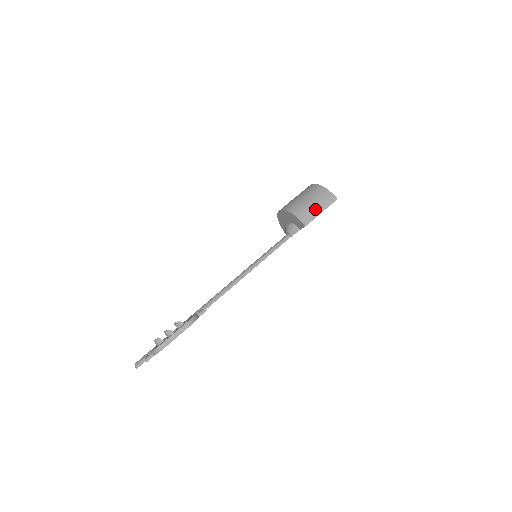
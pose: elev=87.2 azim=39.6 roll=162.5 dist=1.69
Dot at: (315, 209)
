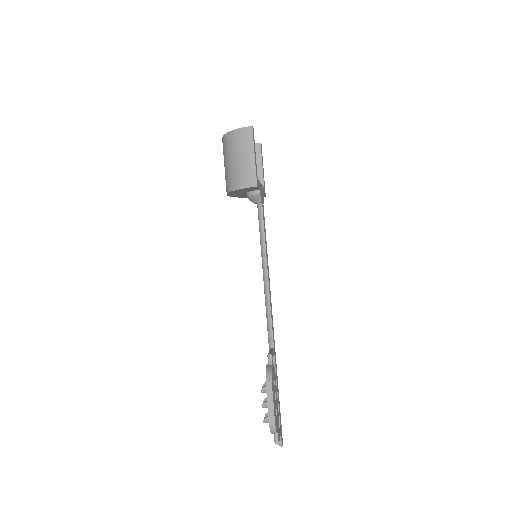
Dot at: (246, 162)
